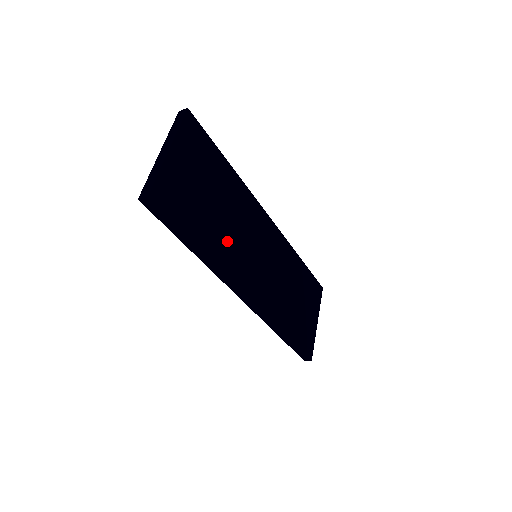
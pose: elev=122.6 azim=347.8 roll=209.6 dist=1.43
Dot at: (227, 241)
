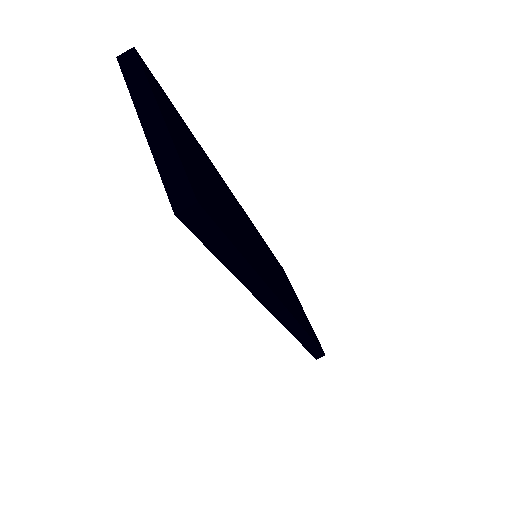
Dot at: (249, 245)
